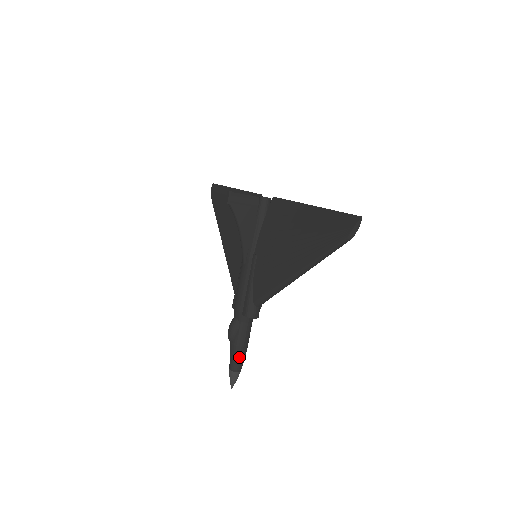
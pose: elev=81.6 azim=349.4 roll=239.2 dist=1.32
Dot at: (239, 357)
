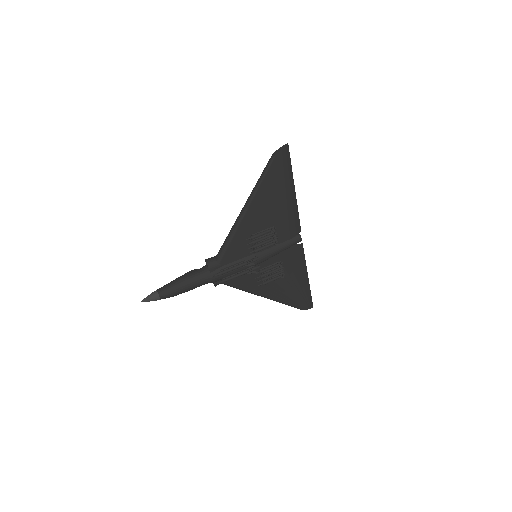
Dot at: (171, 283)
